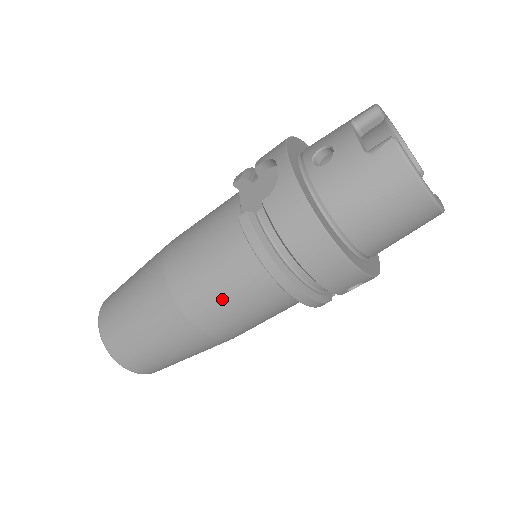
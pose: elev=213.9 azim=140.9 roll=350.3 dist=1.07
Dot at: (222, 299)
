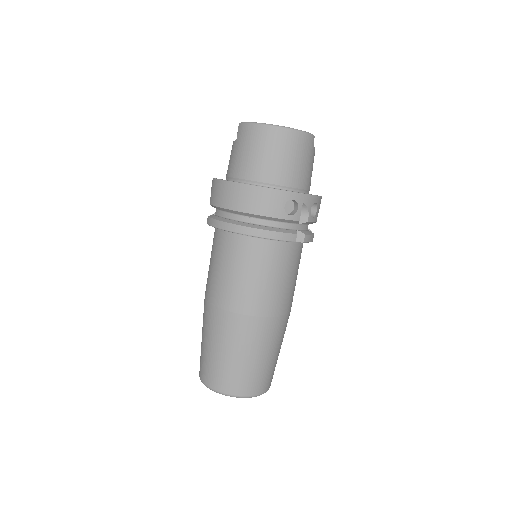
Dot at: (228, 277)
